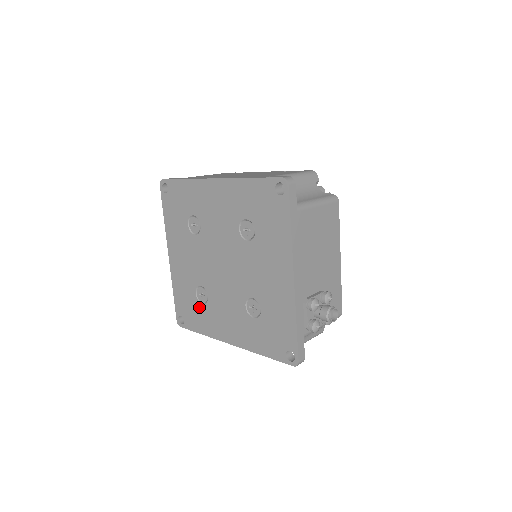
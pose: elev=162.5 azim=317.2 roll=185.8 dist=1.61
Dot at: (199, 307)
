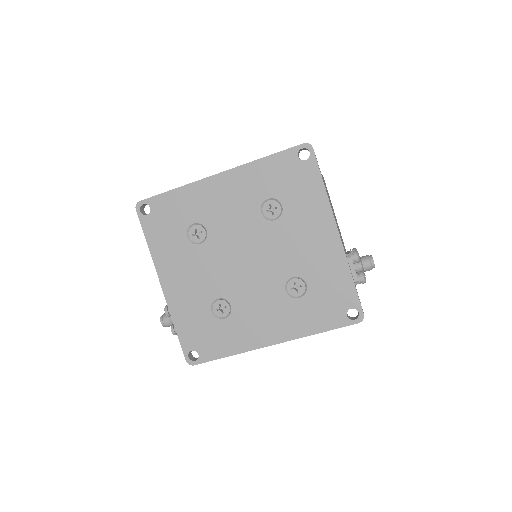
Dot at: (220, 325)
